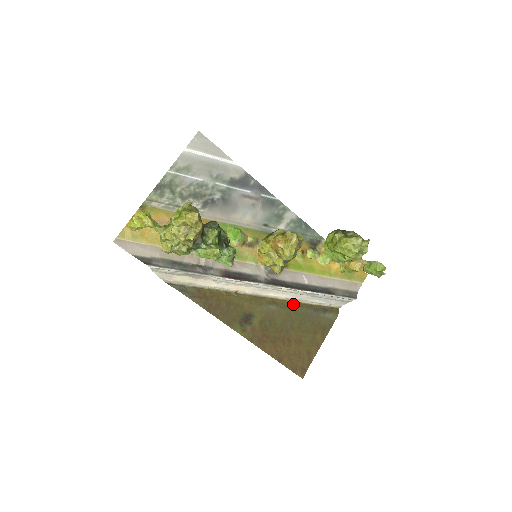
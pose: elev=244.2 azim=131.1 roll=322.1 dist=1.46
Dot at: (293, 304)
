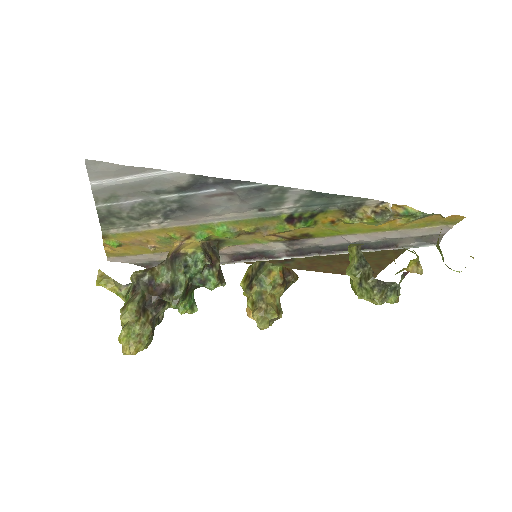
Dot at: occluded
